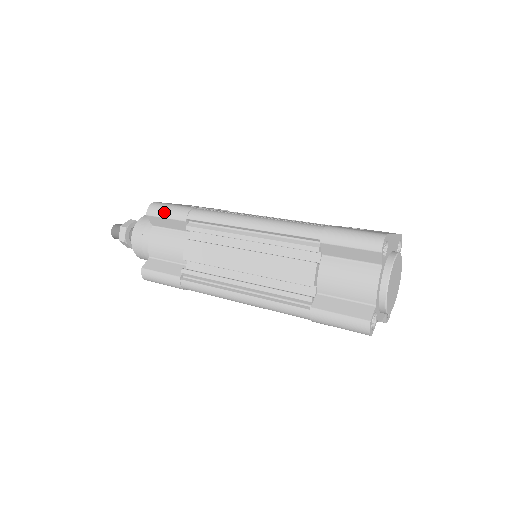
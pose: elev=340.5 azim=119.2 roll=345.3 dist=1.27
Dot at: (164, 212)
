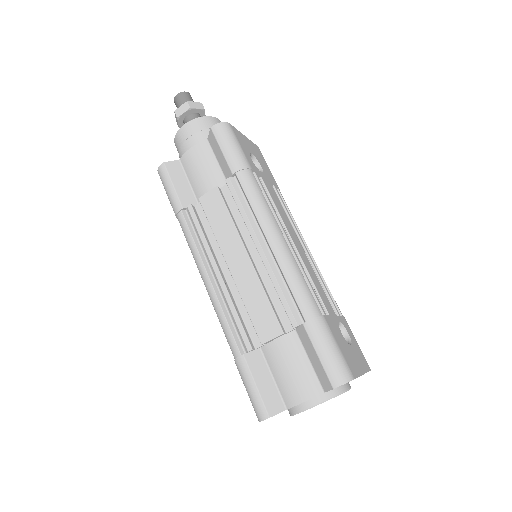
Dot at: (225, 144)
